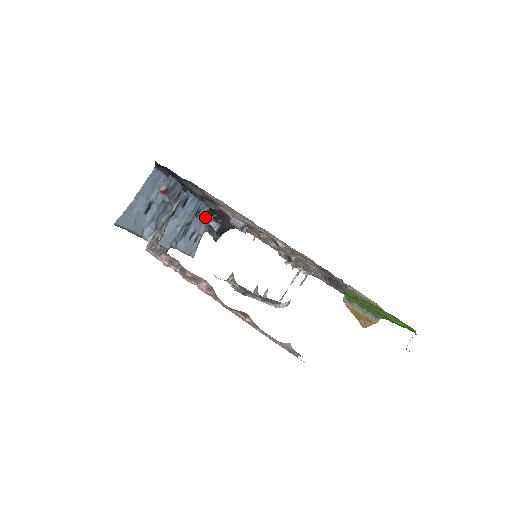
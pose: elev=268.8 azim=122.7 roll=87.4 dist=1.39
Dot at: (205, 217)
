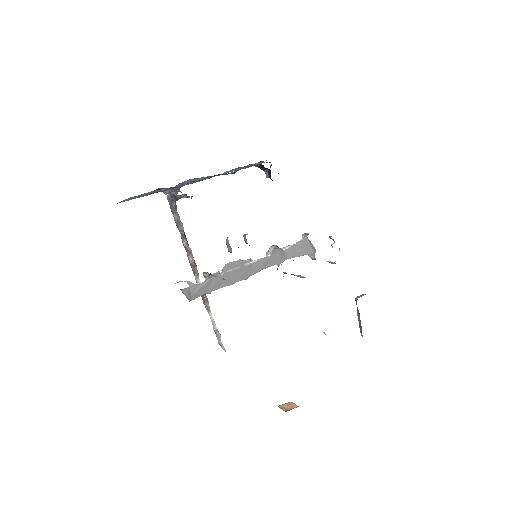
Dot at: (259, 167)
